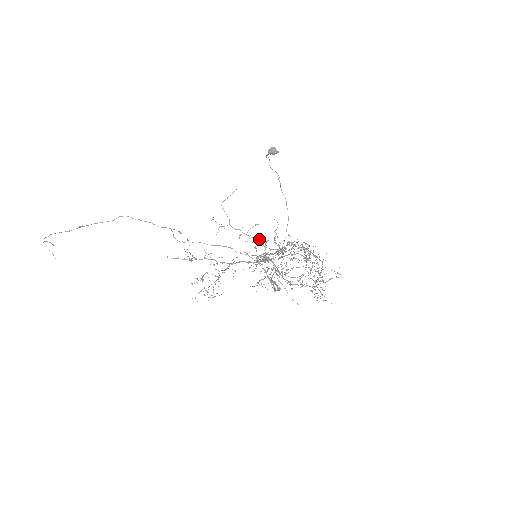
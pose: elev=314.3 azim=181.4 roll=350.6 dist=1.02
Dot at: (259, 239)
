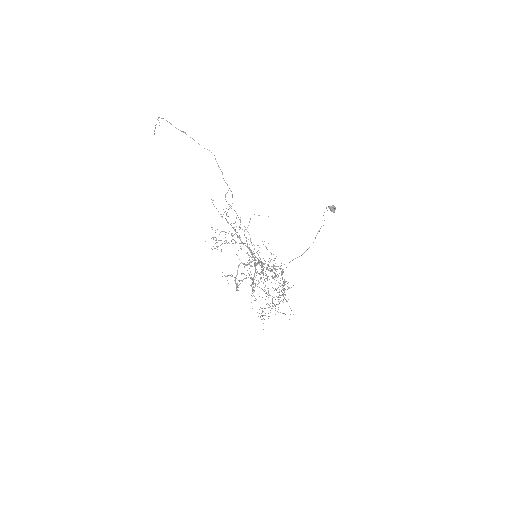
Dot at: (252, 254)
